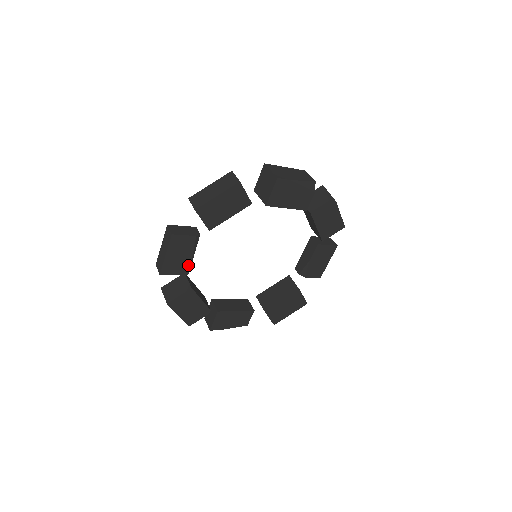
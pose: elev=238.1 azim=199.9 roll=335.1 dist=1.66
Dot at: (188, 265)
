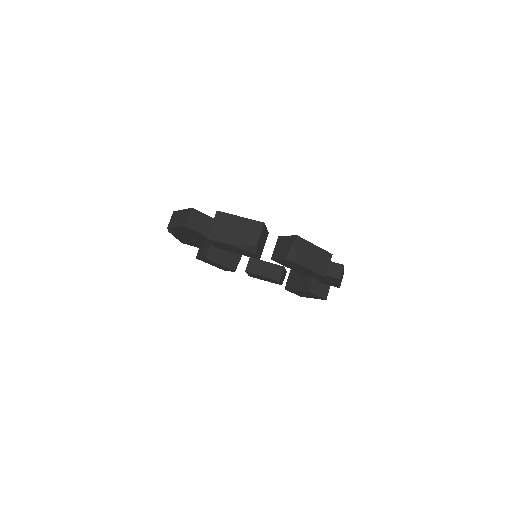
Dot at: (198, 245)
